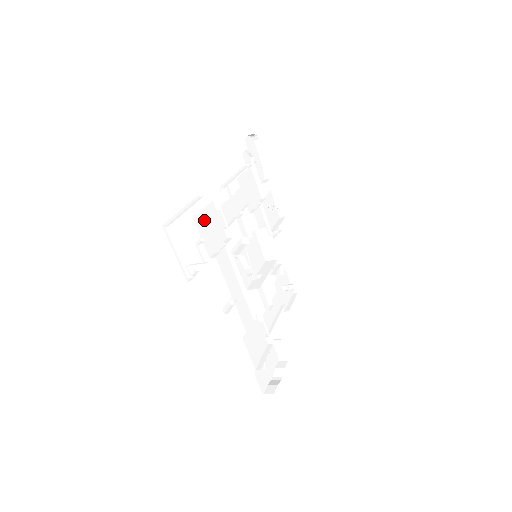
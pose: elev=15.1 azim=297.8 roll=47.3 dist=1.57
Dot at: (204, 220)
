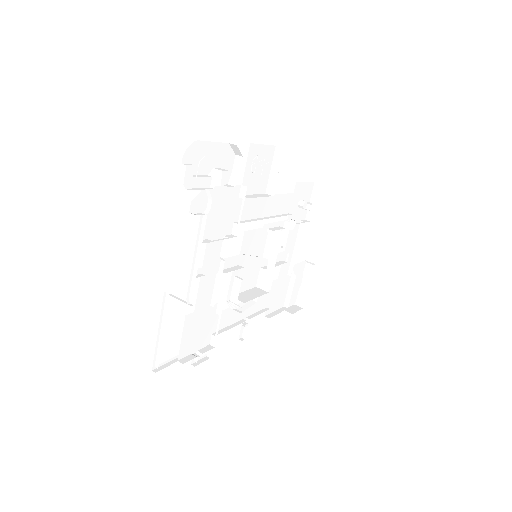
Dot at: (187, 340)
